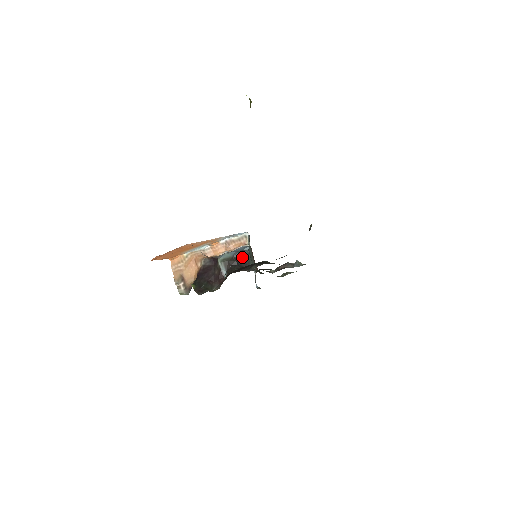
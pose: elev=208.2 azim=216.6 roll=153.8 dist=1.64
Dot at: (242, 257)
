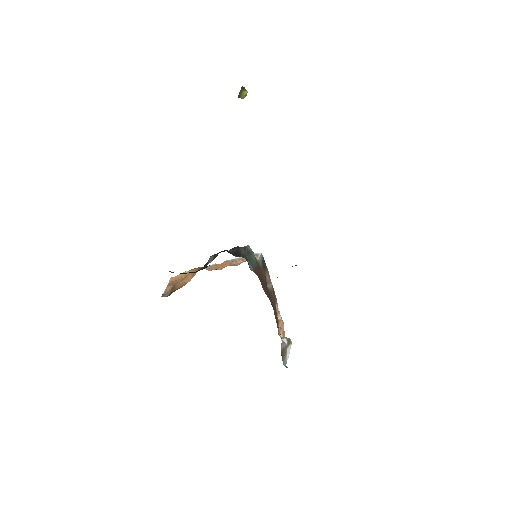
Dot at: (237, 251)
